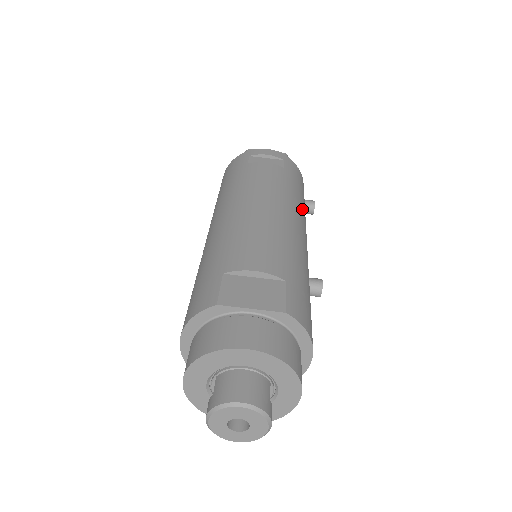
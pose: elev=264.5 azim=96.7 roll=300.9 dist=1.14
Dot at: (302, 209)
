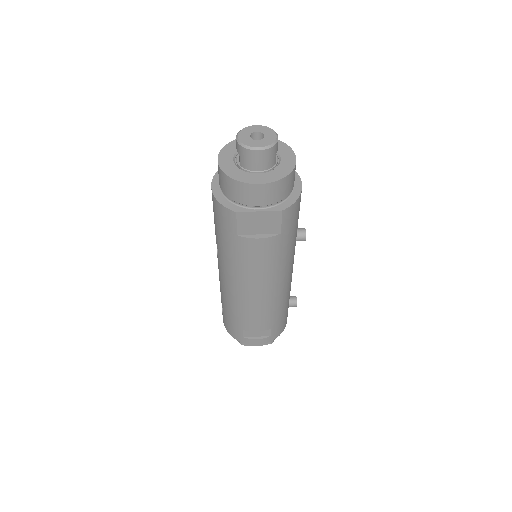
Dot at: occluded
